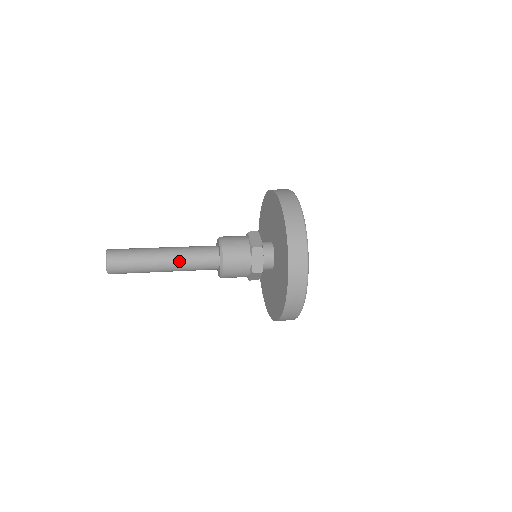
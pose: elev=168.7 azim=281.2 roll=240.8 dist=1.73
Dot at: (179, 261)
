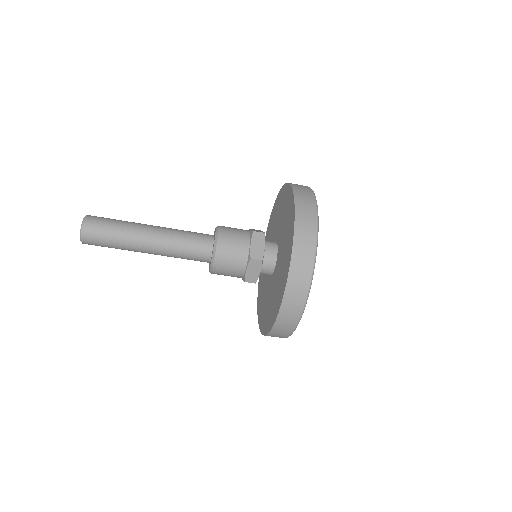
Dot at: (168, 228)
